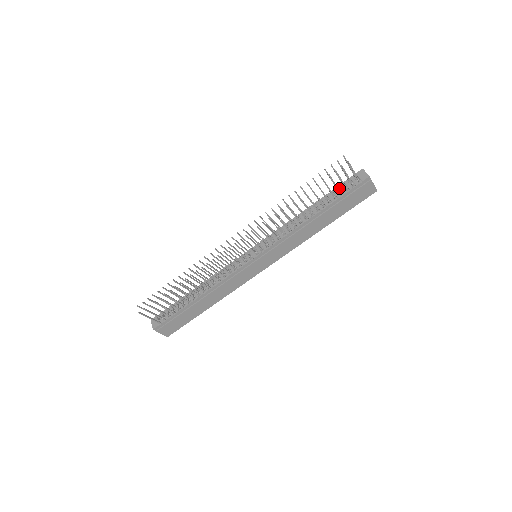
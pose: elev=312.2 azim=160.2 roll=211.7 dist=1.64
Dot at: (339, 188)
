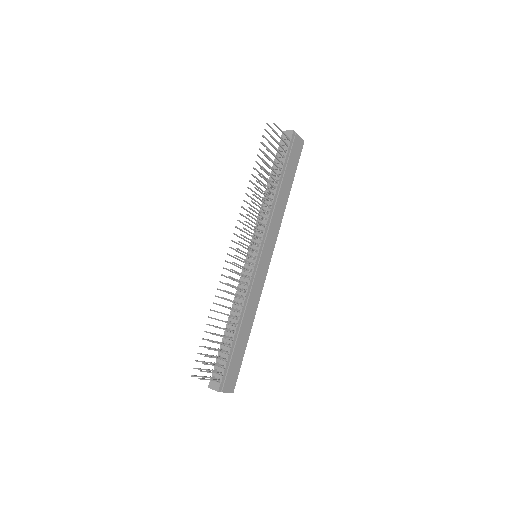
Dot at: (278, 156)
